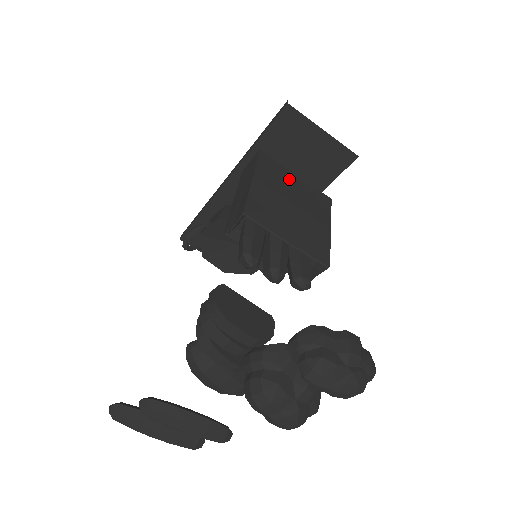
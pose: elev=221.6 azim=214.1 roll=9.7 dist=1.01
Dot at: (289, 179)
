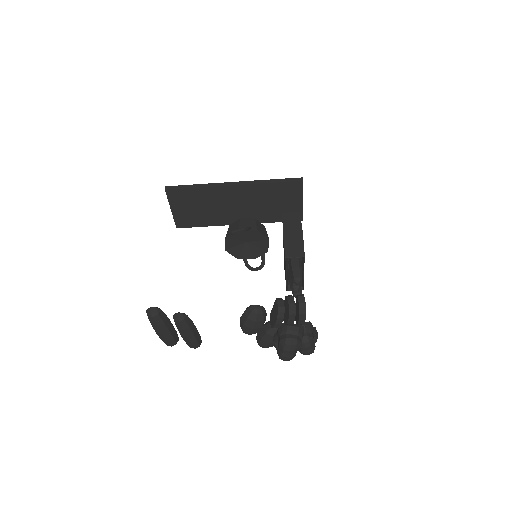
Dot at: occluded
